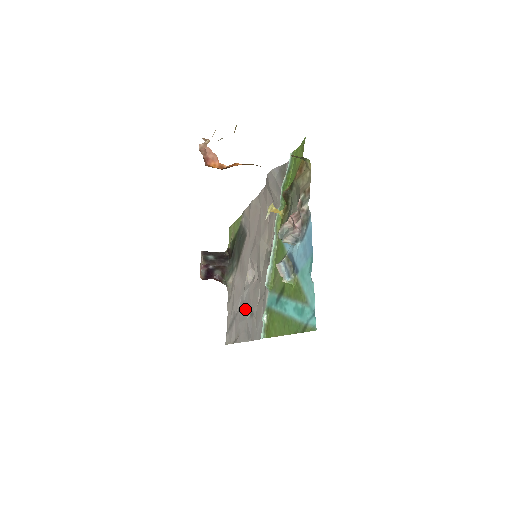
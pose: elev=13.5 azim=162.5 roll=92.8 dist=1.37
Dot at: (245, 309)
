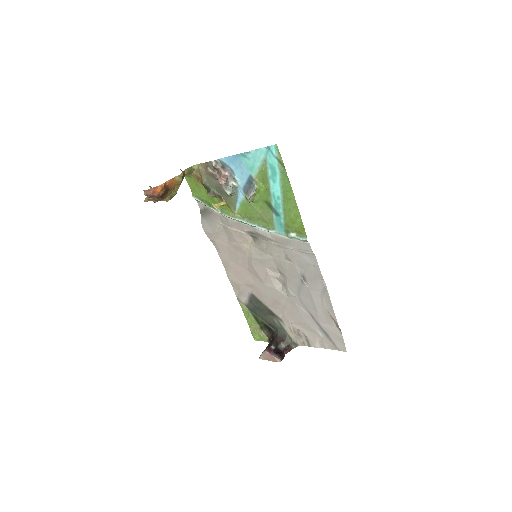
Dot at: (303, 294)
